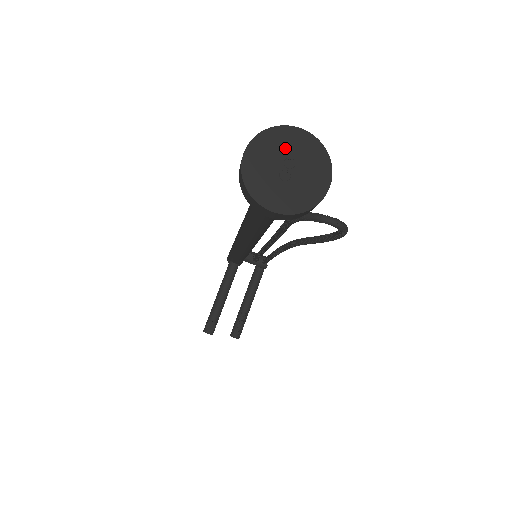
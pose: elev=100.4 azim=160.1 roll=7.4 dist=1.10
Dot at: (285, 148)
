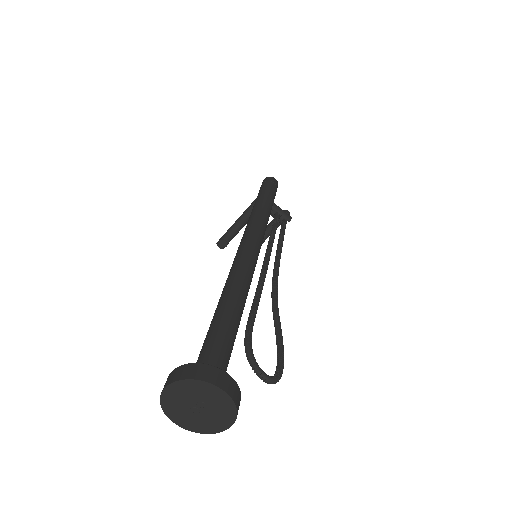
Dot at: (201, 395)
